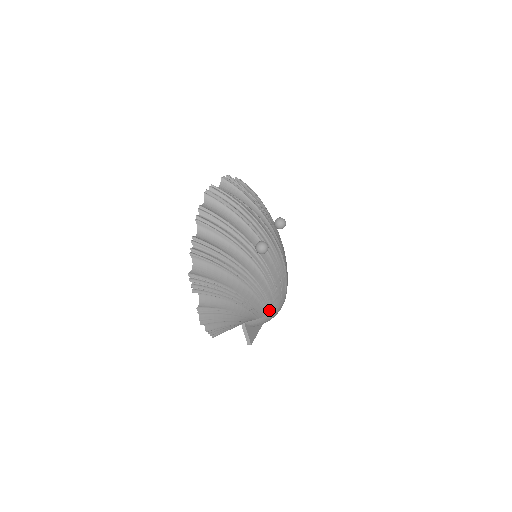
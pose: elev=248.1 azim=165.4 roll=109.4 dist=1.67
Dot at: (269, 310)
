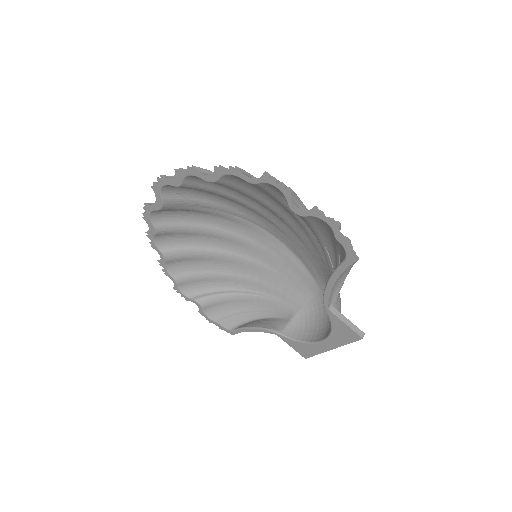
Dot at: occluded
